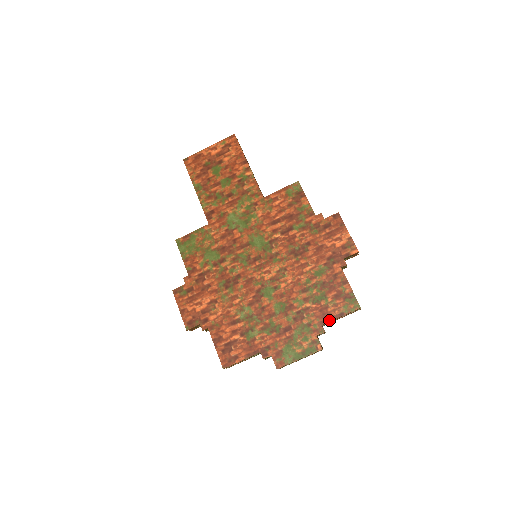
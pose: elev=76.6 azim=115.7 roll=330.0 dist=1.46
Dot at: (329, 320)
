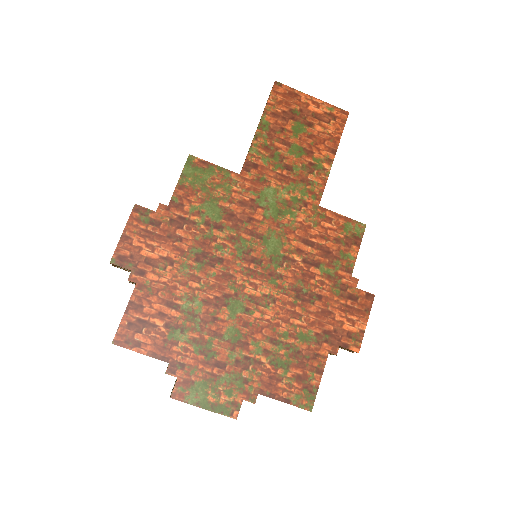
Dot at: (270, 395)
